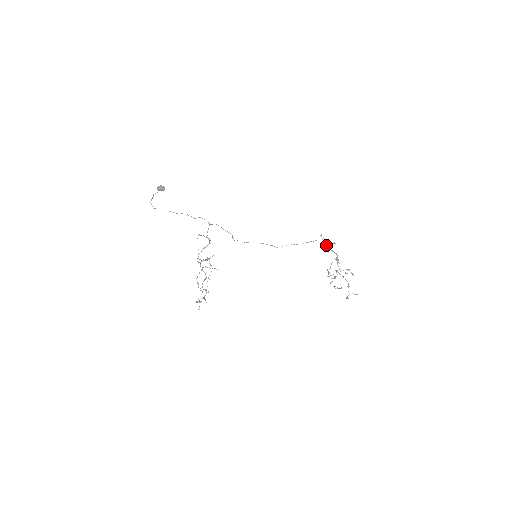
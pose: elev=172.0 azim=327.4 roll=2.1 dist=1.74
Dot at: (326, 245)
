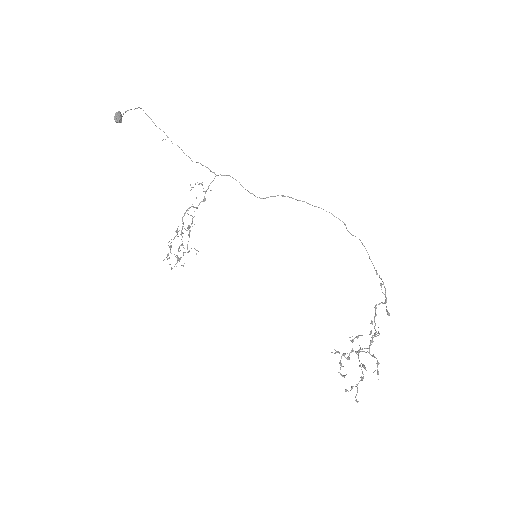
Dot at: (375, 305)
